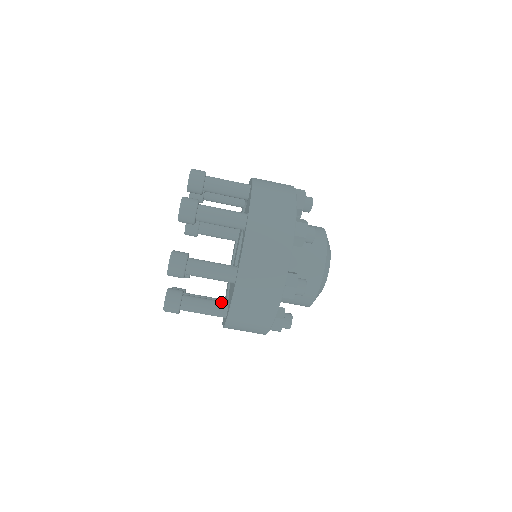
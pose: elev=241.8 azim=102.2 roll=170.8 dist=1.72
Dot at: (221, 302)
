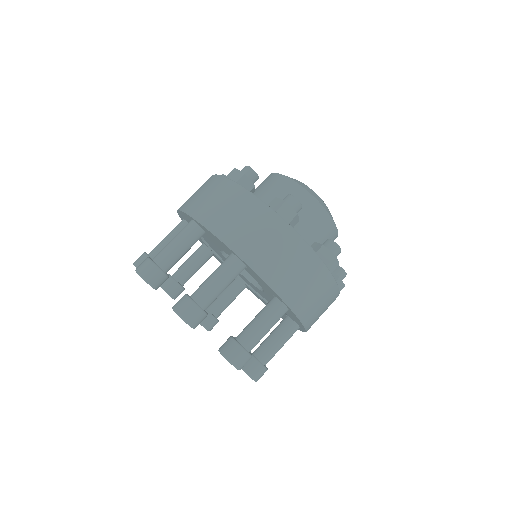
Dot at: (267, 303)
